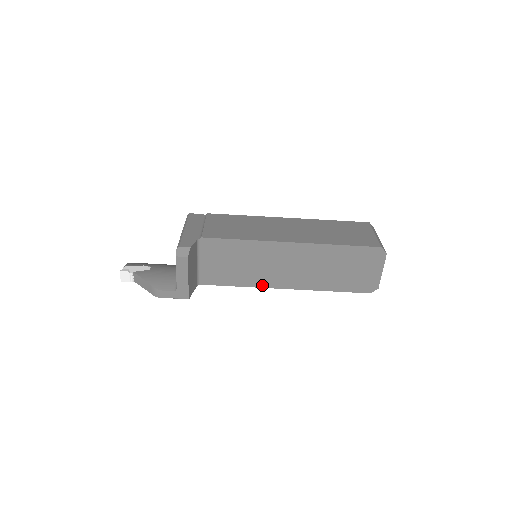
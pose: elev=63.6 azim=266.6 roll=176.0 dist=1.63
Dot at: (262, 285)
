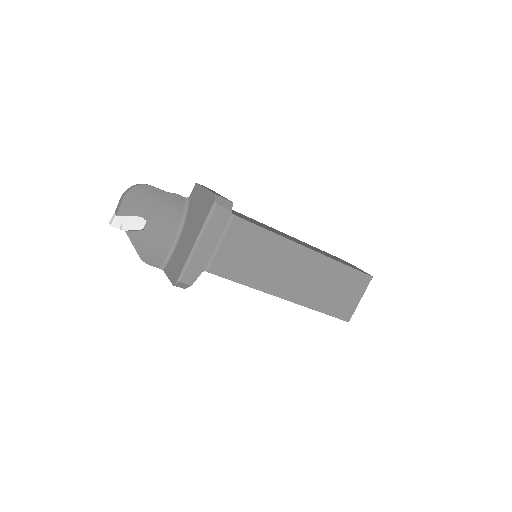
Dot at: occluded
